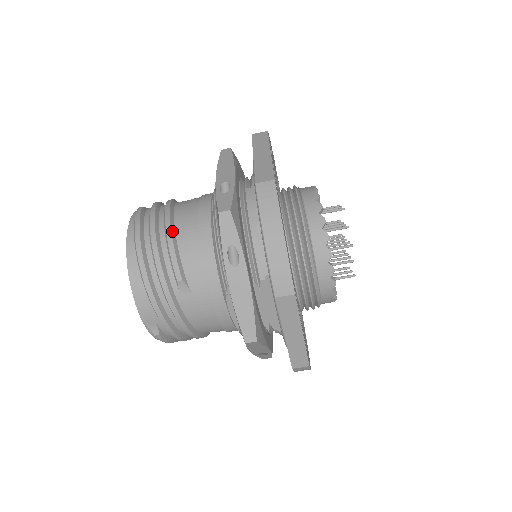
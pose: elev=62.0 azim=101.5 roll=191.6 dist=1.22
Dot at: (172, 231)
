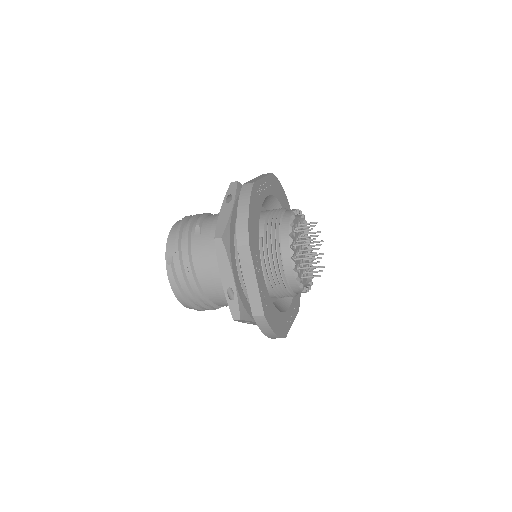
Dot at: (202, 294)
